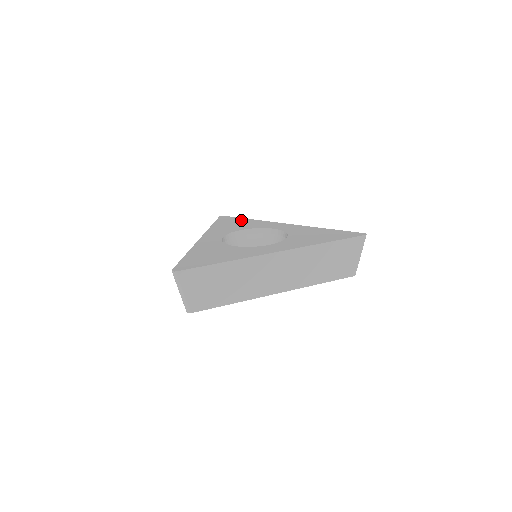
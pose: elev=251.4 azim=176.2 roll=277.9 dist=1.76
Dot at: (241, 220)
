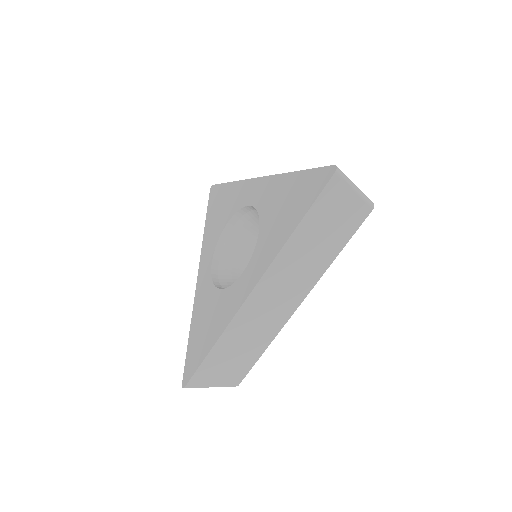
Dot at: (224, 192)
